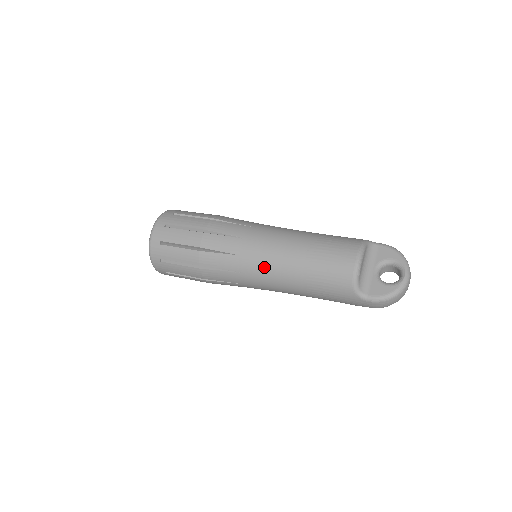
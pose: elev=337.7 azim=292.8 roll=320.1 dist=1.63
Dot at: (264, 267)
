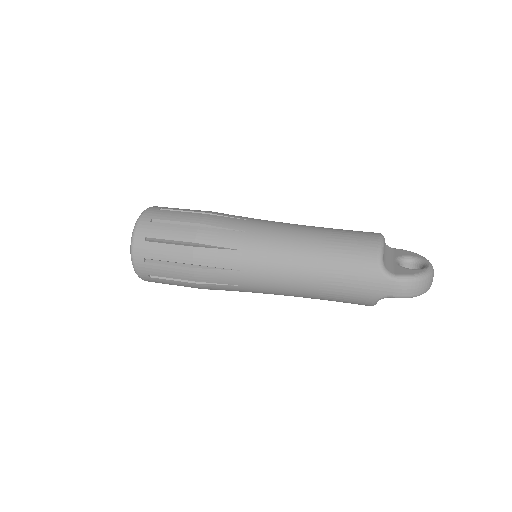
Dot at: (274, 243)
